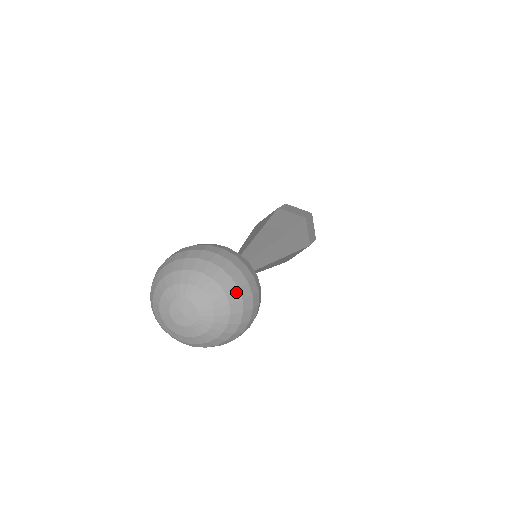
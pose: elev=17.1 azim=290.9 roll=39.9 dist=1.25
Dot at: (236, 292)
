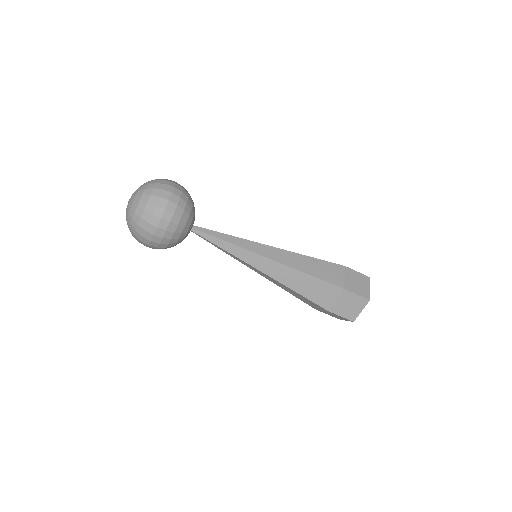
Dot at: (153, 185)
